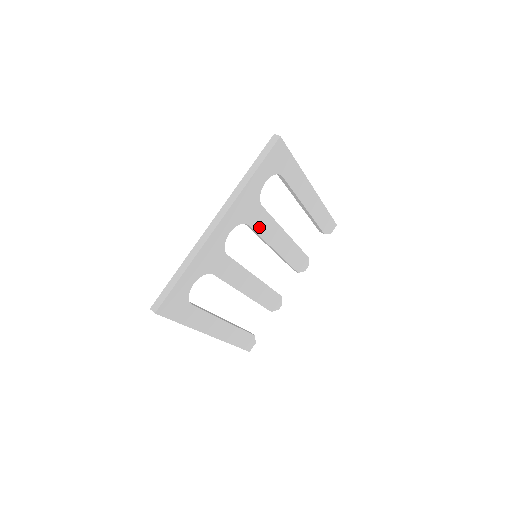
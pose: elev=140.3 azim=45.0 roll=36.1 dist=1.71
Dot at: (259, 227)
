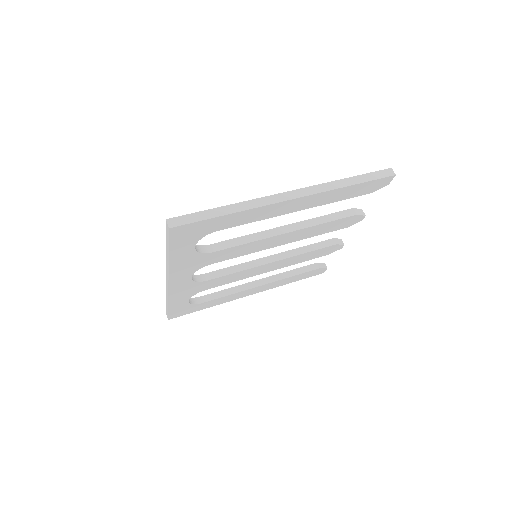
Dot at: (230, 256)
